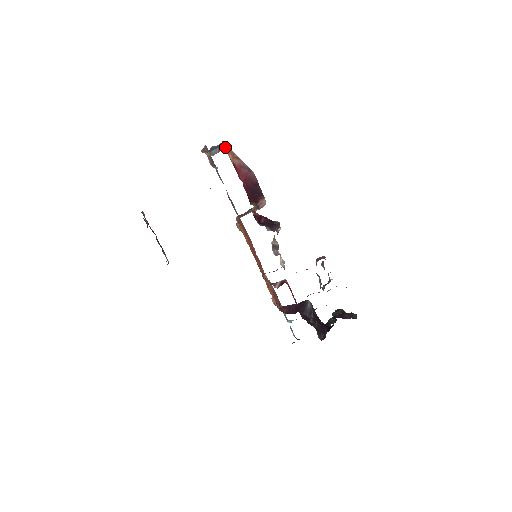
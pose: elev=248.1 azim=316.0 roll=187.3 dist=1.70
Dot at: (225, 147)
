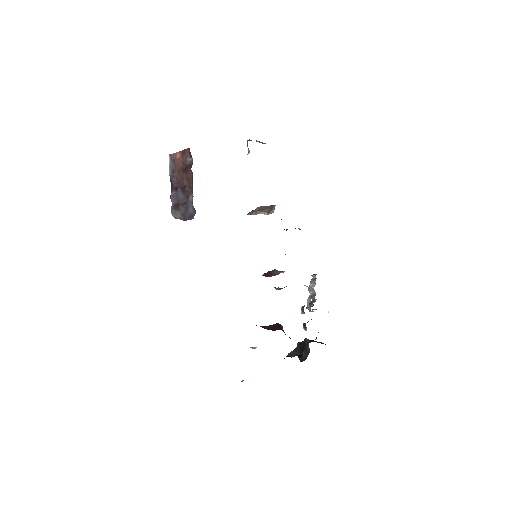
Dot at: occluded
